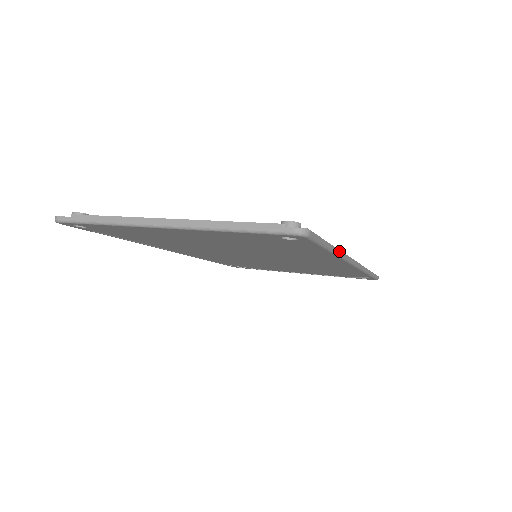
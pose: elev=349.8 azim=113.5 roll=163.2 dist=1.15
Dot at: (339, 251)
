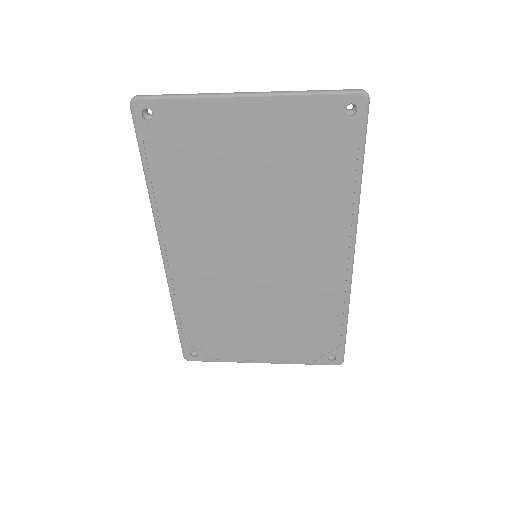
Dot at: (360, 190)
